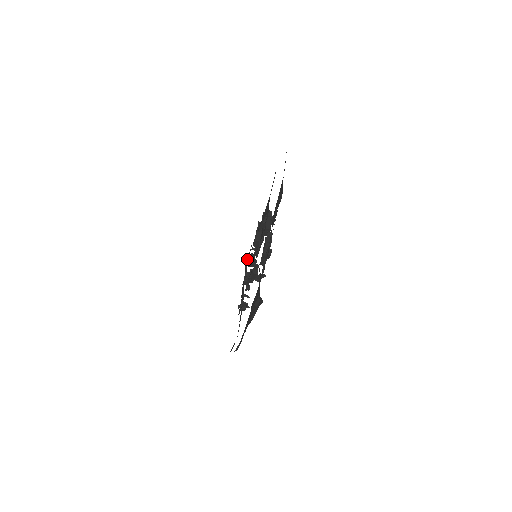
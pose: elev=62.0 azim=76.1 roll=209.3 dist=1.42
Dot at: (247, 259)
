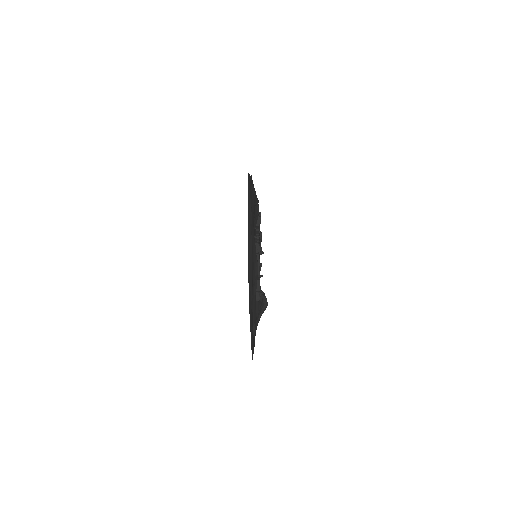
Dot at: occluded
